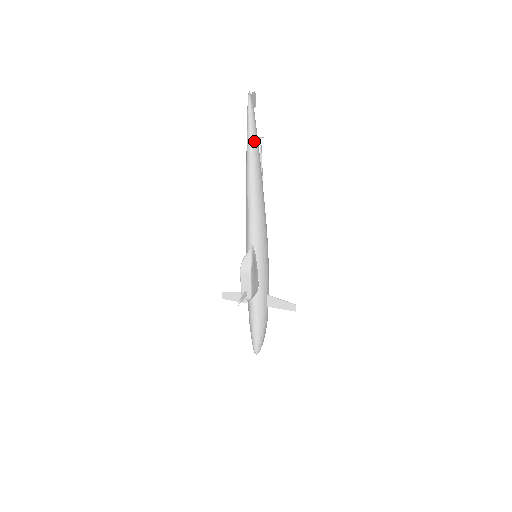
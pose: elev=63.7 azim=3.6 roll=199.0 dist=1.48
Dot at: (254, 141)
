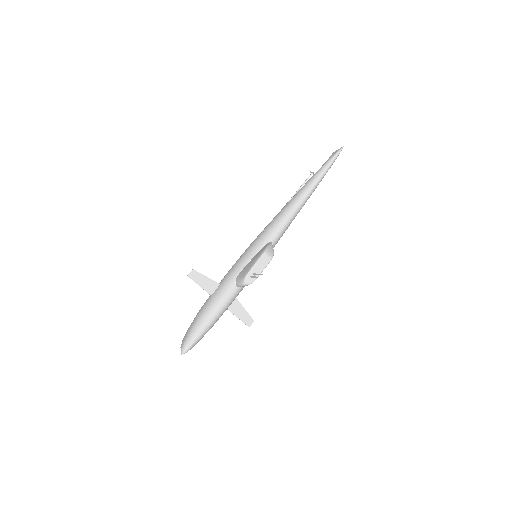
Dot at: occluded
